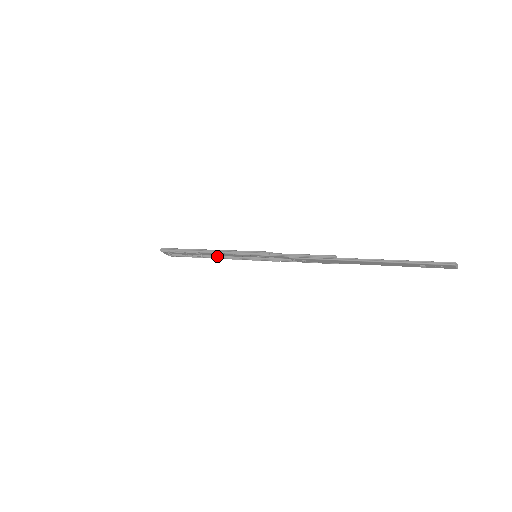
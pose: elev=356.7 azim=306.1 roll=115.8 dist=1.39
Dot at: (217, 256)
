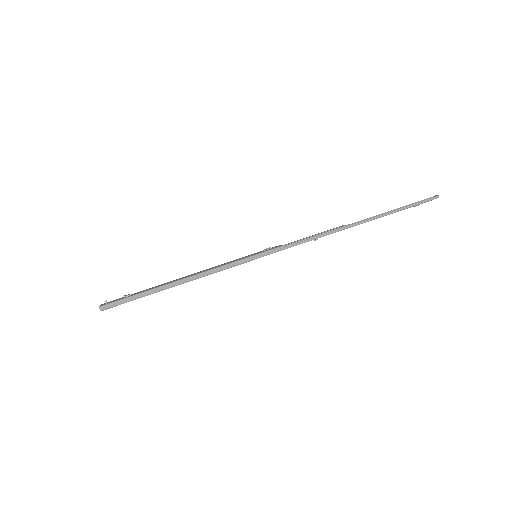
Dot at: occluded
